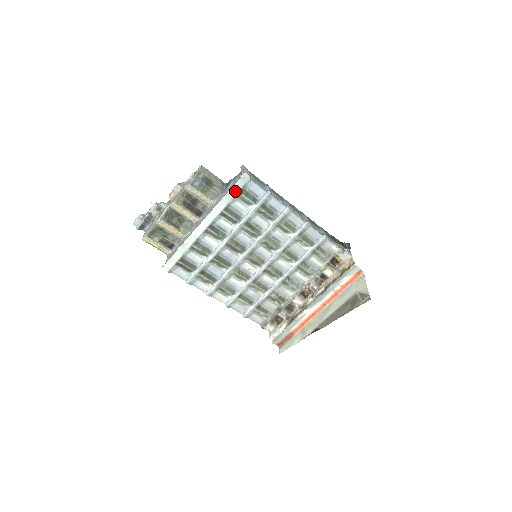
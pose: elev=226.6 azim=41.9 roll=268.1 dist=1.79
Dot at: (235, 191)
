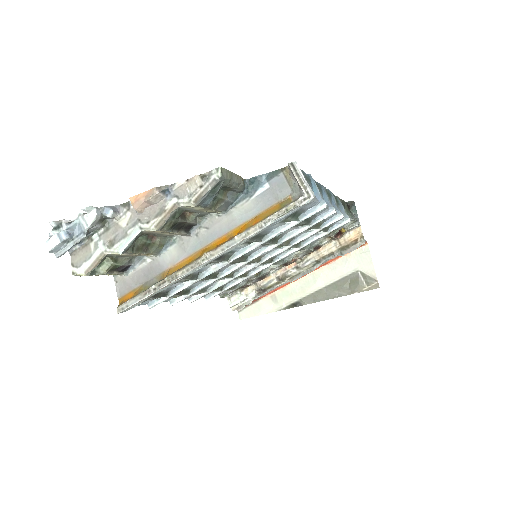
Dot at: (282, 218)
